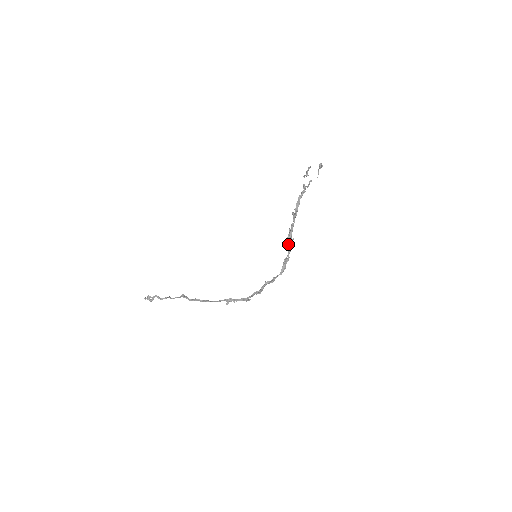
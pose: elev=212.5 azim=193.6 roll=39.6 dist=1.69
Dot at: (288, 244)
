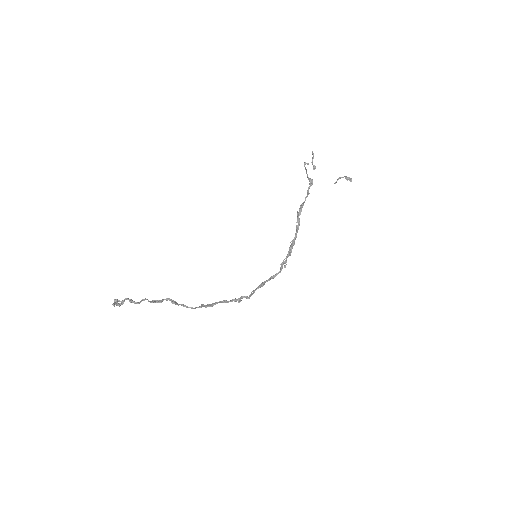
Dot at: (291, 248)
